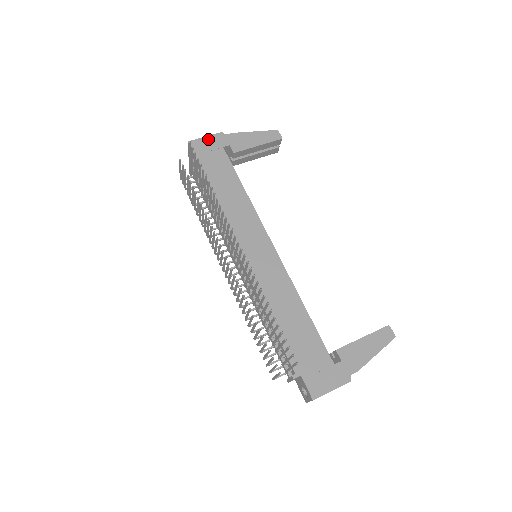
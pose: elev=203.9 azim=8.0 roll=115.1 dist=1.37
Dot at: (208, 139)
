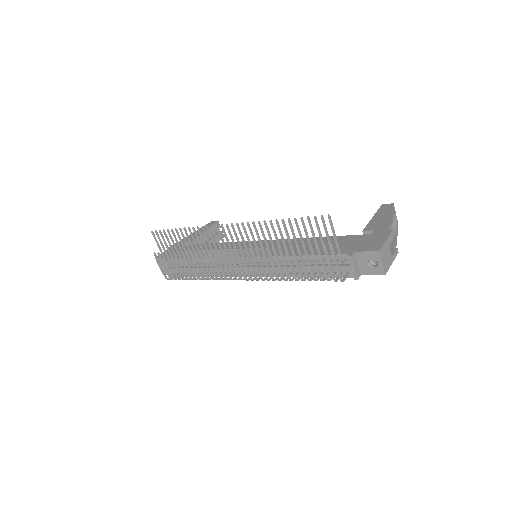
Dot at: occluded
